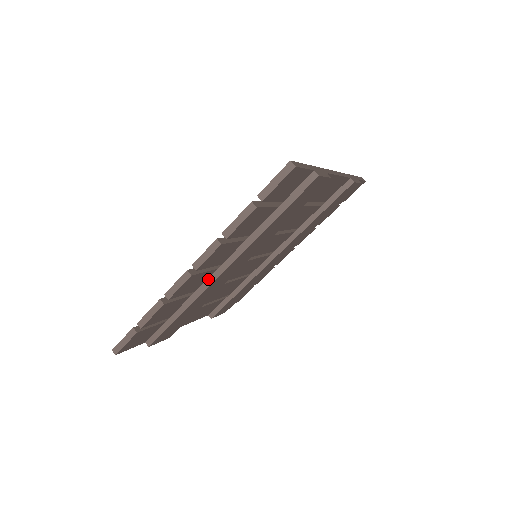
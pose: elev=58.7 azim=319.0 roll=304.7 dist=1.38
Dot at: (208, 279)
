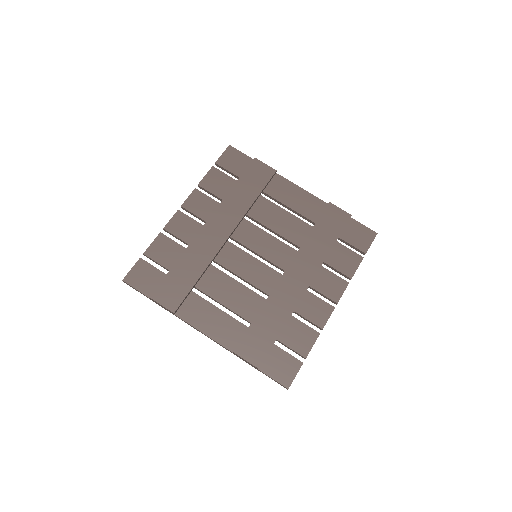
Dot at: (198, 234)
